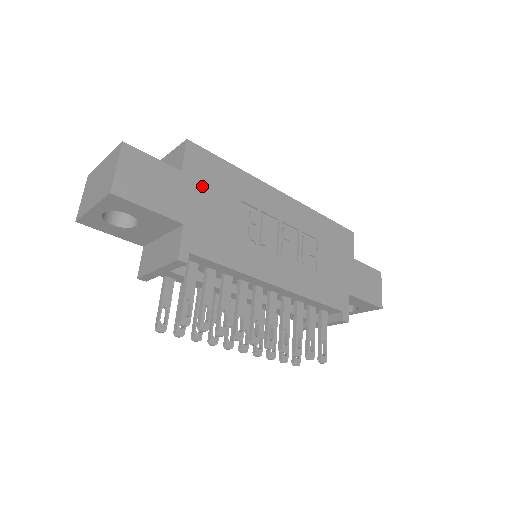
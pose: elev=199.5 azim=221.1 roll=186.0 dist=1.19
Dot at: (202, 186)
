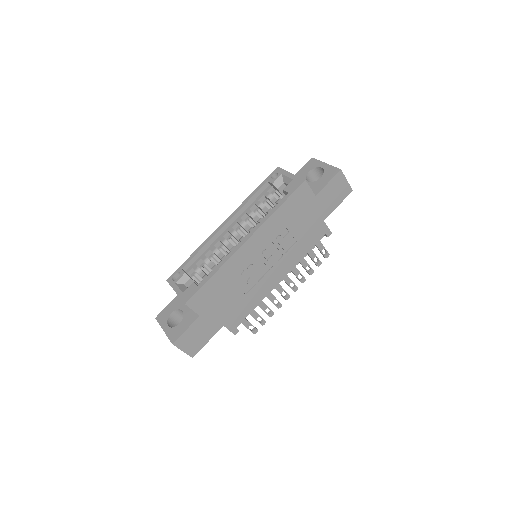
Dot at: (213, 306)
